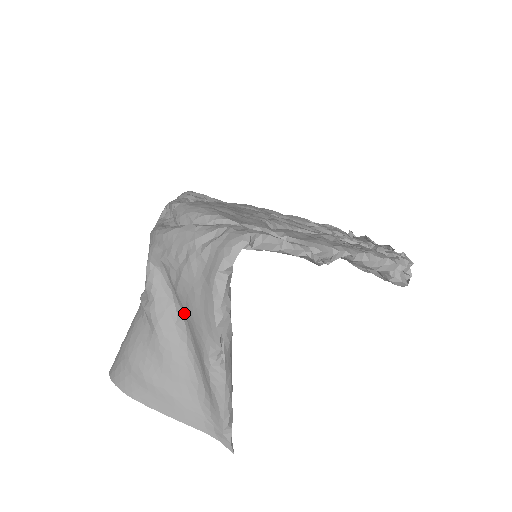
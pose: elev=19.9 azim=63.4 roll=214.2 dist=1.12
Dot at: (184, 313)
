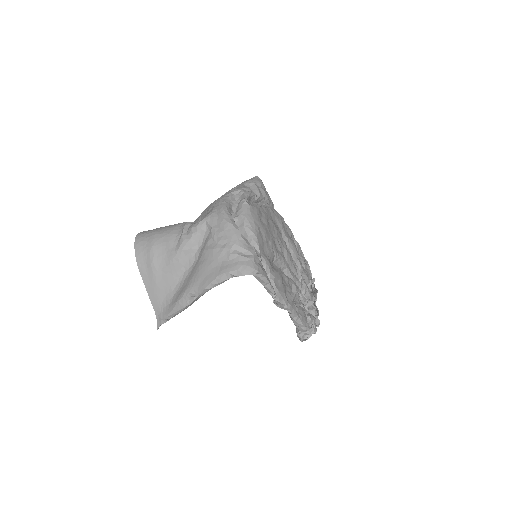
Dot at: (197, 260)
